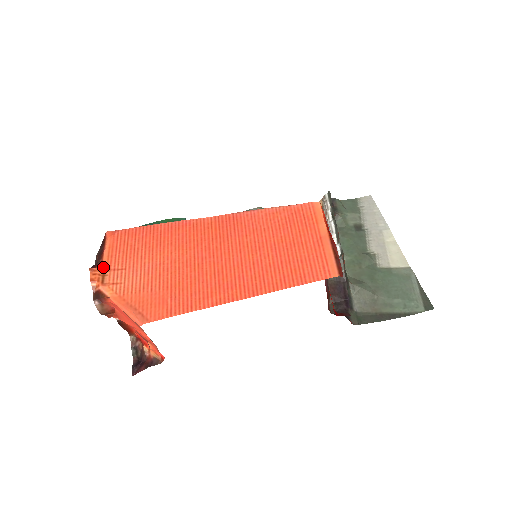
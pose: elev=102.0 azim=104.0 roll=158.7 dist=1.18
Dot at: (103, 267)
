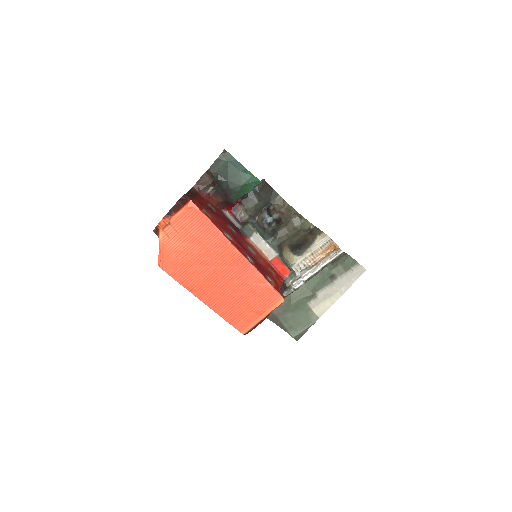
Dot at: (171, 221)
